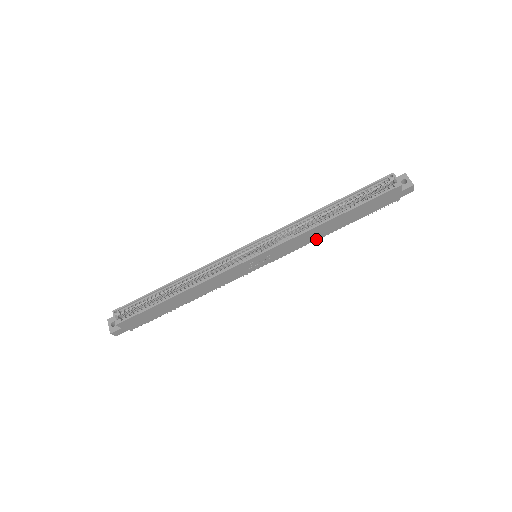
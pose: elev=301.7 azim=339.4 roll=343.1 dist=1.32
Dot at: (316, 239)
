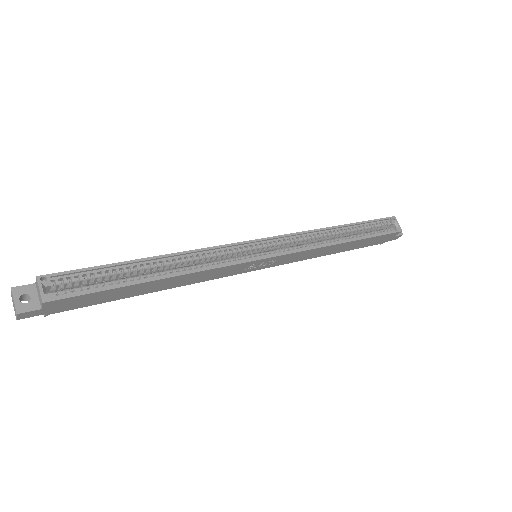
Dot at: (313, 257)
